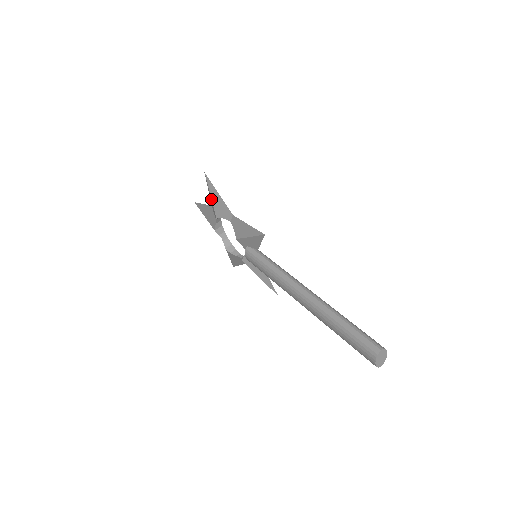
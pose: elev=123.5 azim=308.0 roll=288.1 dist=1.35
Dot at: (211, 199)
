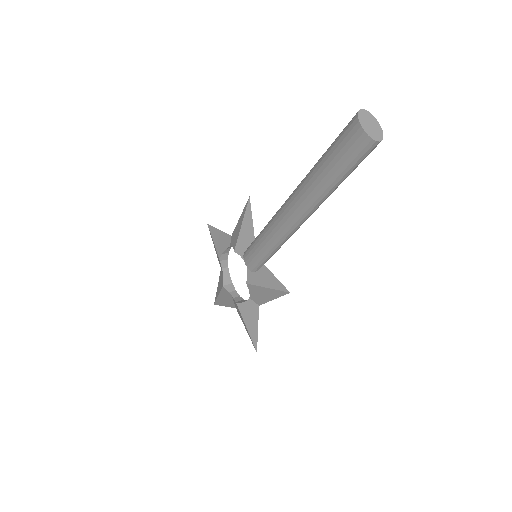
Dot at: (214, 243)
